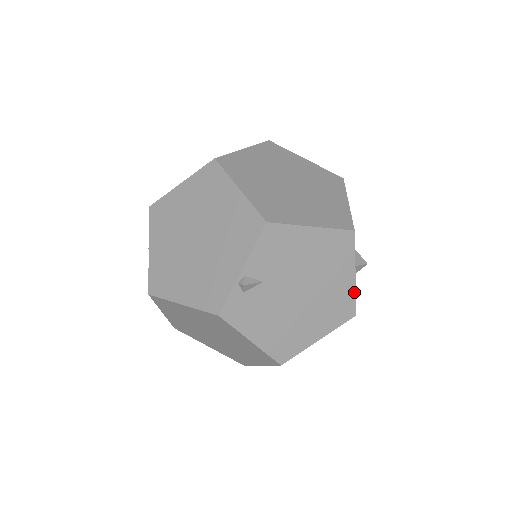
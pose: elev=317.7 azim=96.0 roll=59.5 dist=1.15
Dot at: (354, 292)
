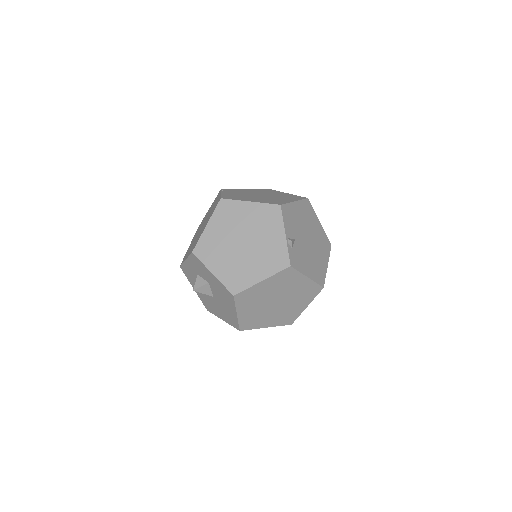
Dot at: (324, 232)
